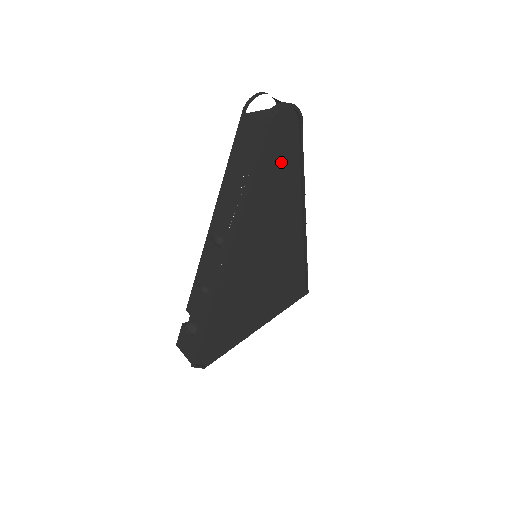
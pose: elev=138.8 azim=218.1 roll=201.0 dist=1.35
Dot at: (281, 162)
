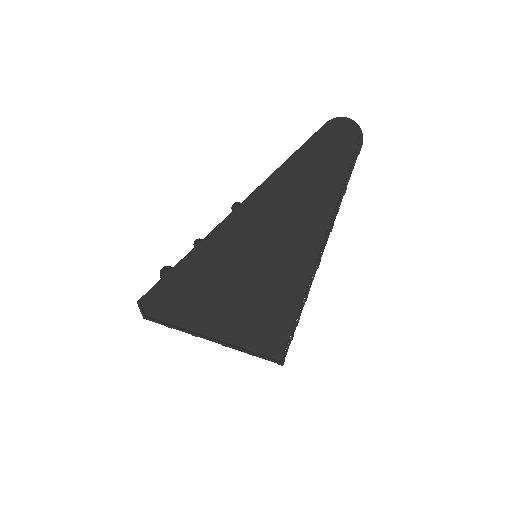
Dot at: (323, 173)
